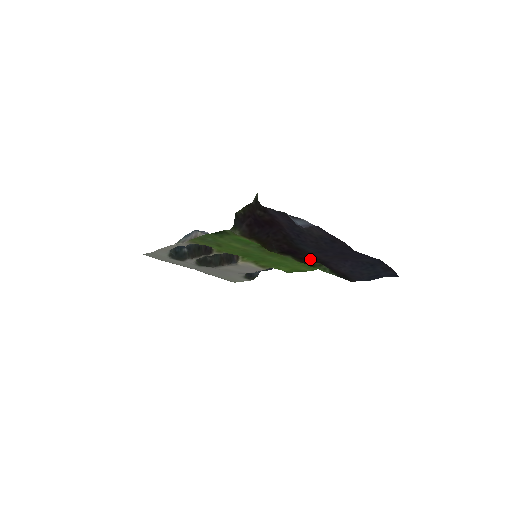
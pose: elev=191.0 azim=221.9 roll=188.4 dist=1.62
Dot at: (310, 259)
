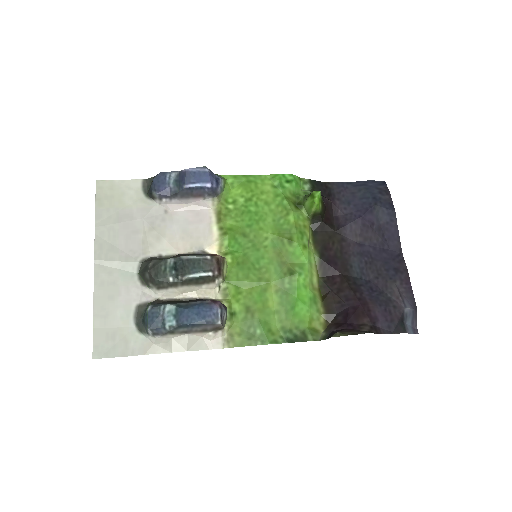
Dot at: (334, 243)
